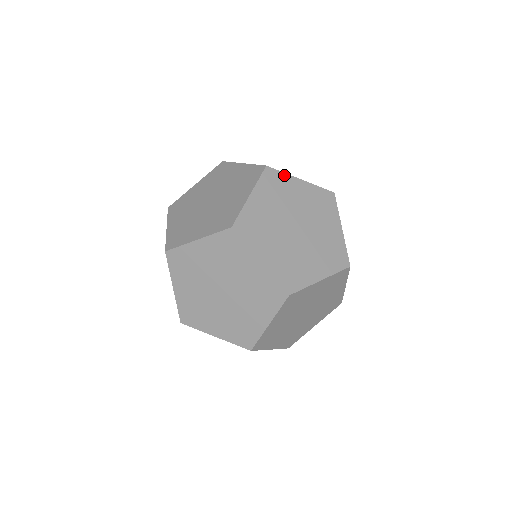
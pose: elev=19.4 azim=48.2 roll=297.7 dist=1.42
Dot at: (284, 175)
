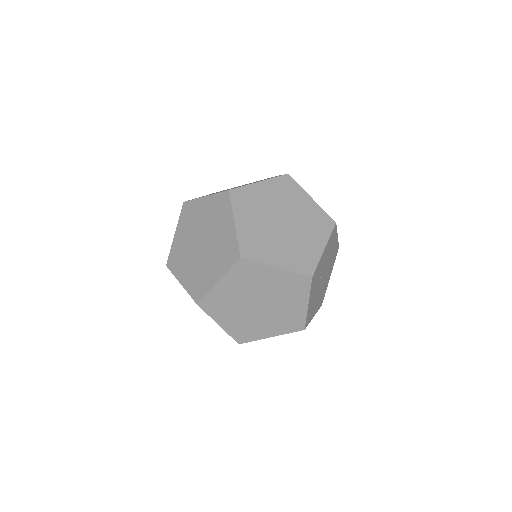
Dot at: (258, 265)
